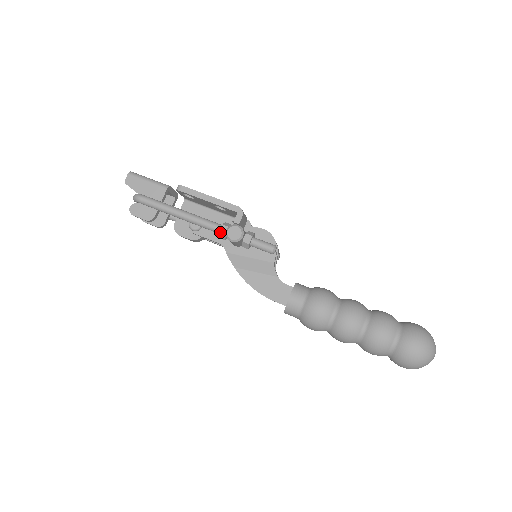
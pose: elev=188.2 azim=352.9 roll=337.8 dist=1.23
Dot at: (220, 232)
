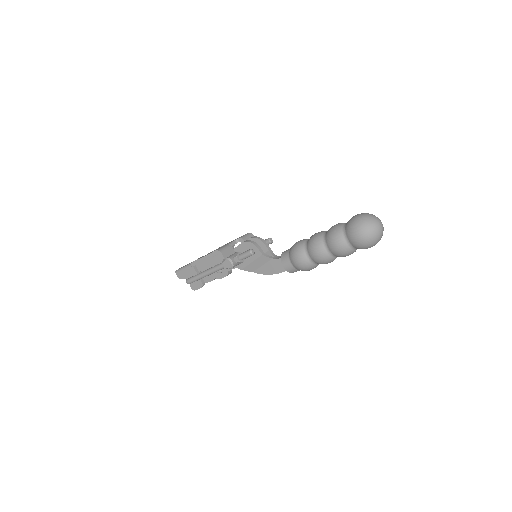
Dot at: occluded
